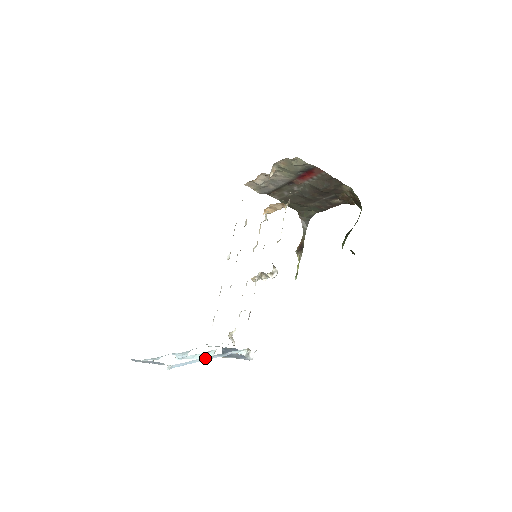
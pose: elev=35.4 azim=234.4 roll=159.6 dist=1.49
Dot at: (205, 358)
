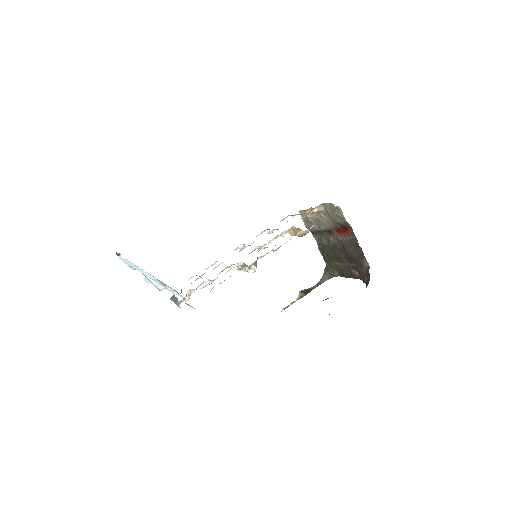
Dot at: (149, 275)
